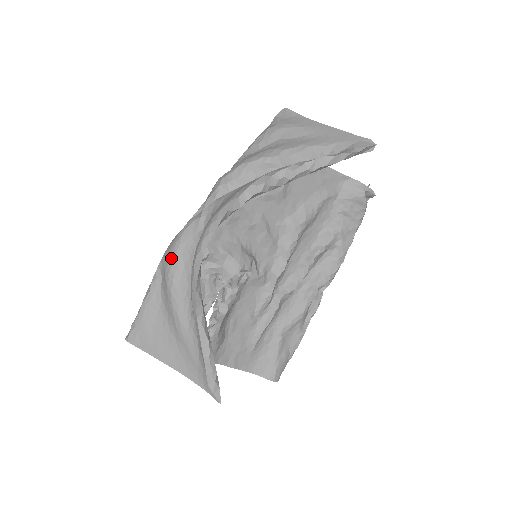
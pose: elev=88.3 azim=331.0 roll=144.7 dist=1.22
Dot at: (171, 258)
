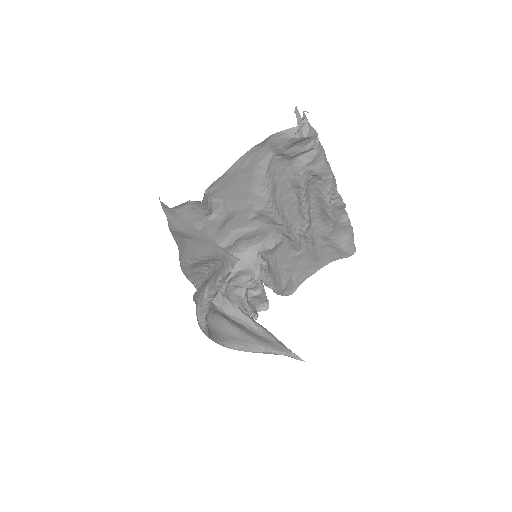
Dot at: occluded
